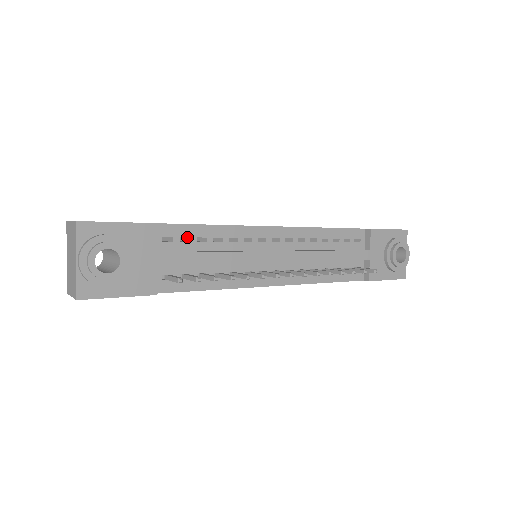
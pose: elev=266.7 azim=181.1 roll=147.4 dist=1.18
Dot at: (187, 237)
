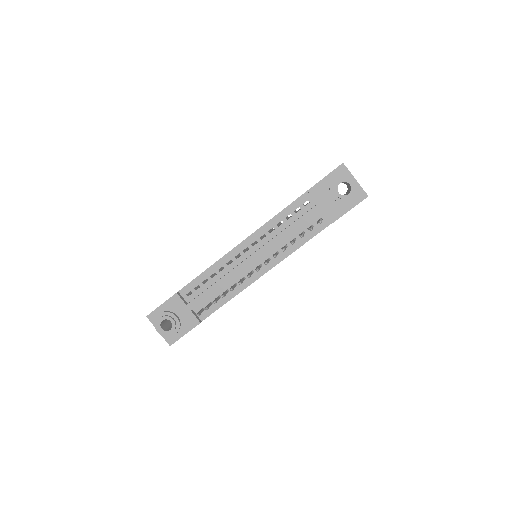
Dot at: (200, 284)
